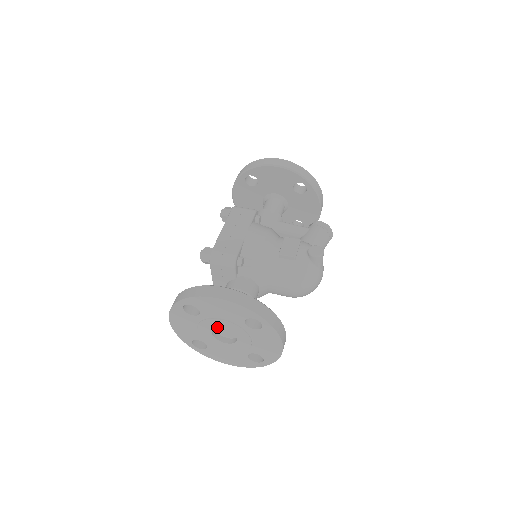
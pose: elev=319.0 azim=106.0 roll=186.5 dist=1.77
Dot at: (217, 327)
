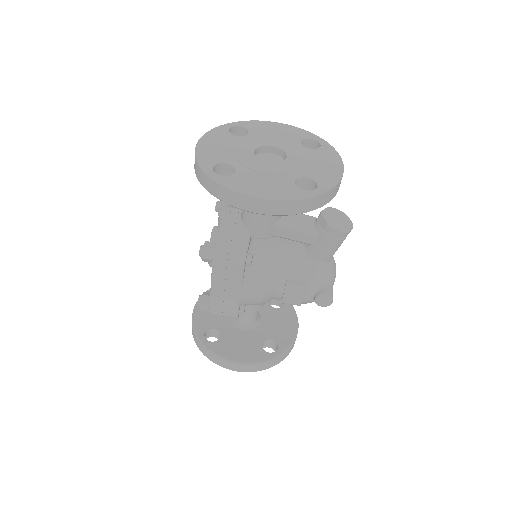
Dot at: occluded
